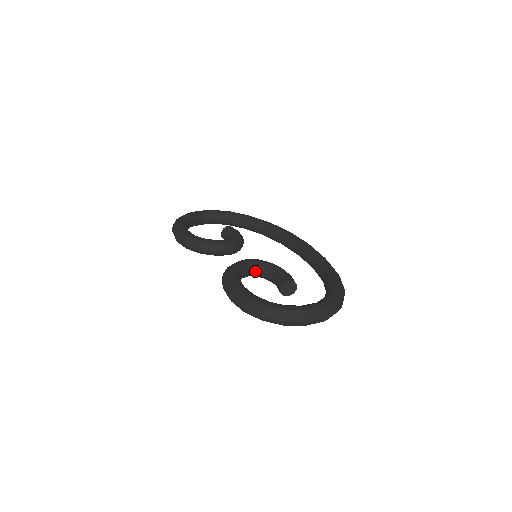
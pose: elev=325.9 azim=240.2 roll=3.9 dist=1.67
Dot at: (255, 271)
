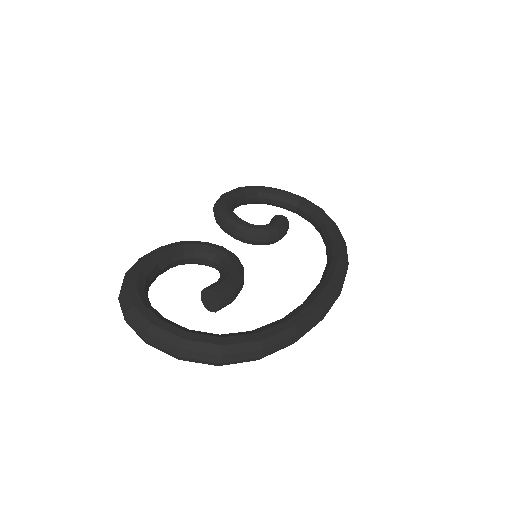
Dot at: (217, 264)
